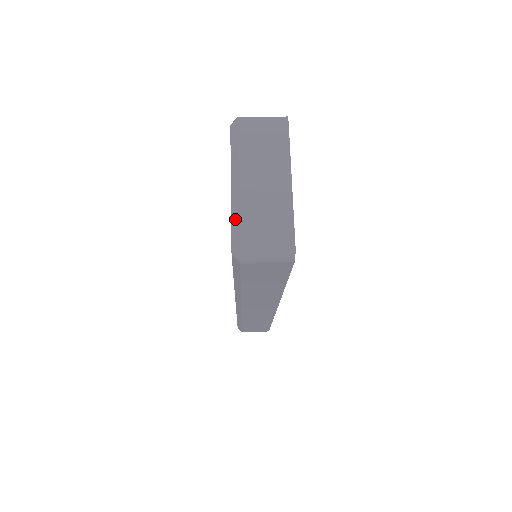
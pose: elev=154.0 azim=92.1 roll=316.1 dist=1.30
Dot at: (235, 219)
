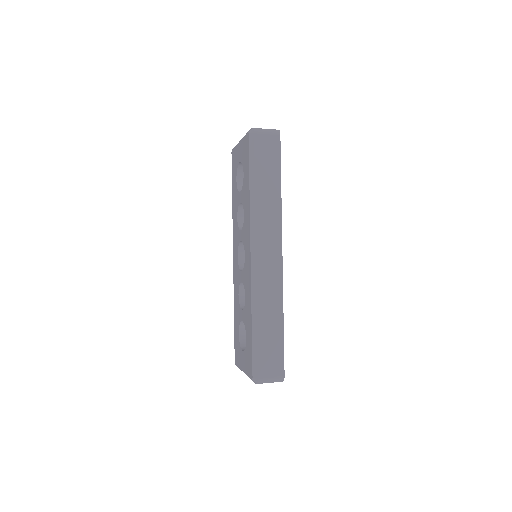
Dot at: occluded
